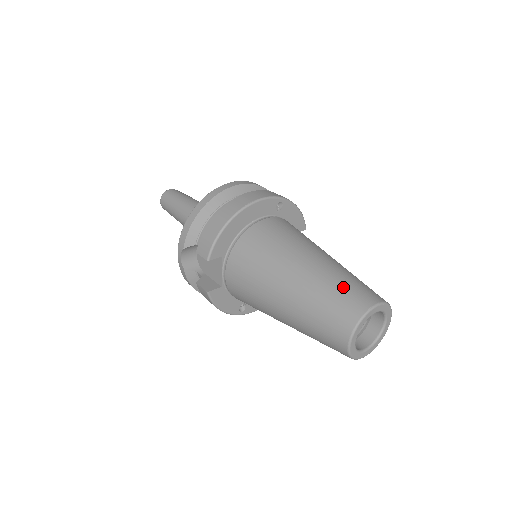
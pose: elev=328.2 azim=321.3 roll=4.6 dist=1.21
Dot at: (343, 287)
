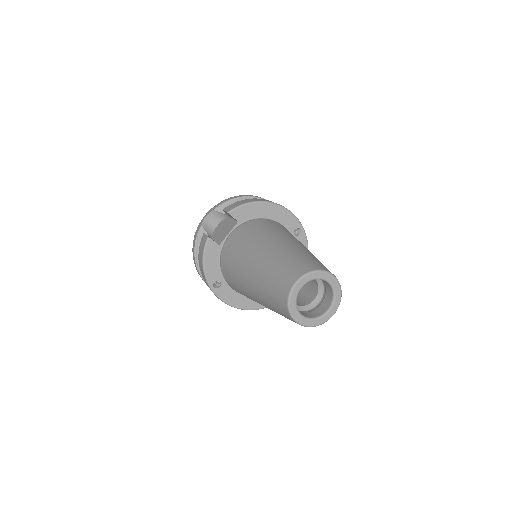
Dot at: (315, 259)
